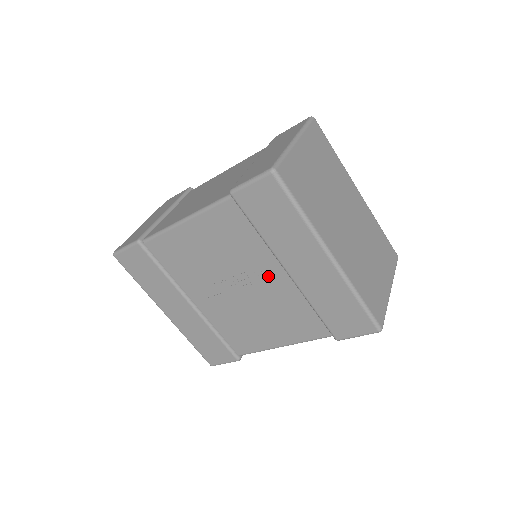
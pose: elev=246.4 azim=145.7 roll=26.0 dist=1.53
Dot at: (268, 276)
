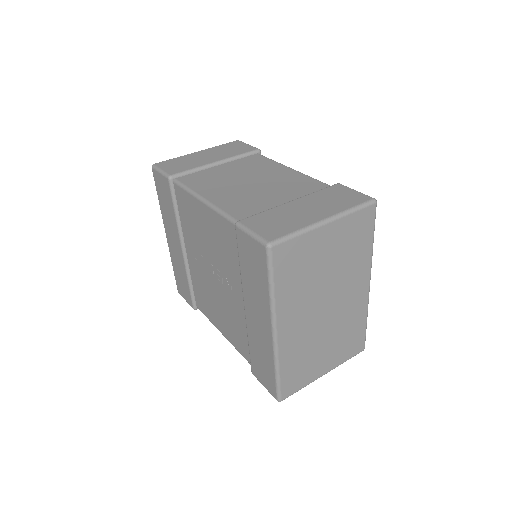
Dot at: (234, 293)
